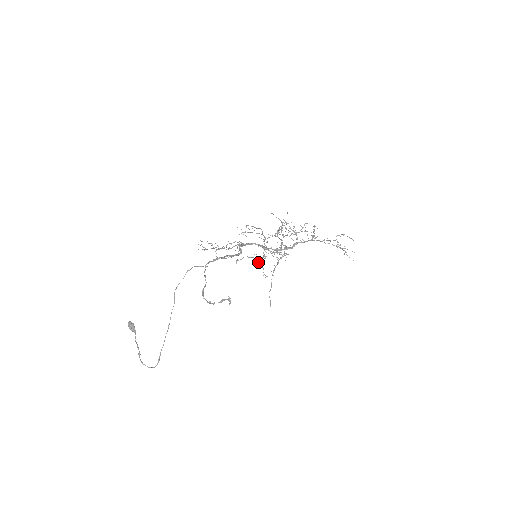
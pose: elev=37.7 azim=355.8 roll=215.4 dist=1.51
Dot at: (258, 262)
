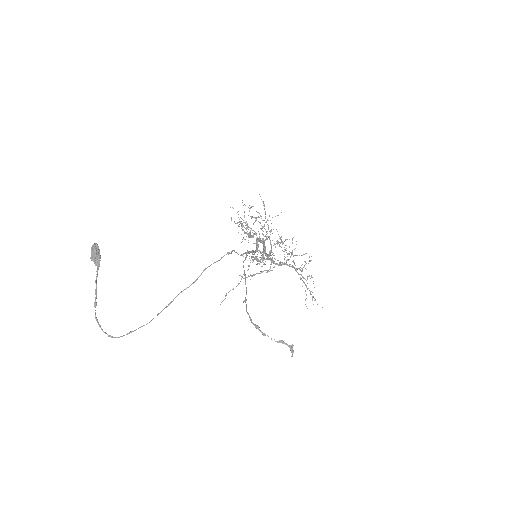
Dot at: occluded
